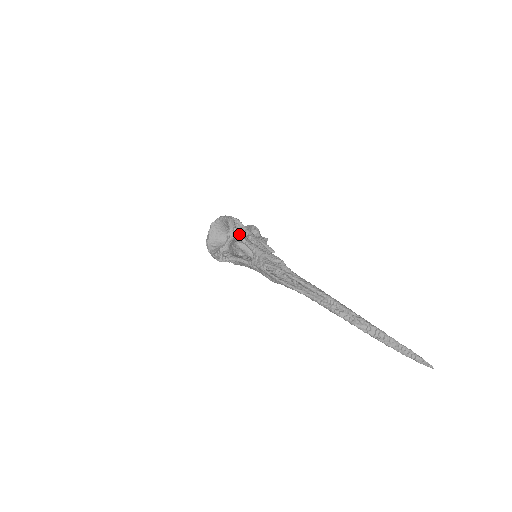
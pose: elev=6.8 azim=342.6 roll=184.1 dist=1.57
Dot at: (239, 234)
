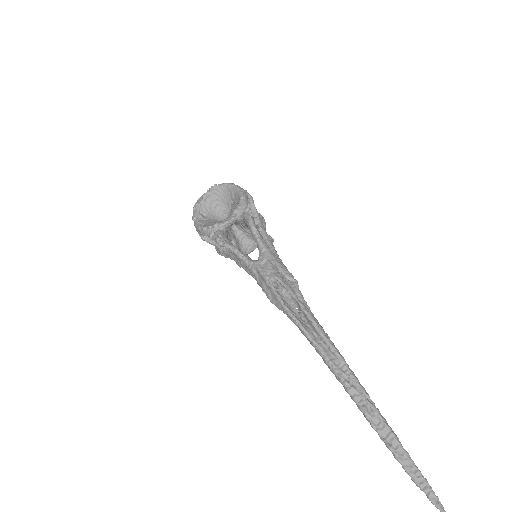
Dot at: (253, 219)
